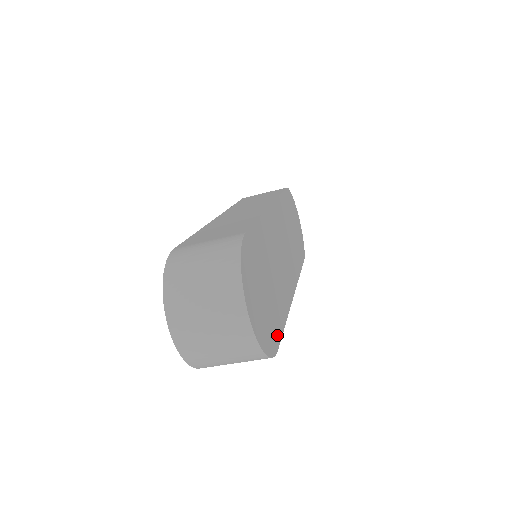
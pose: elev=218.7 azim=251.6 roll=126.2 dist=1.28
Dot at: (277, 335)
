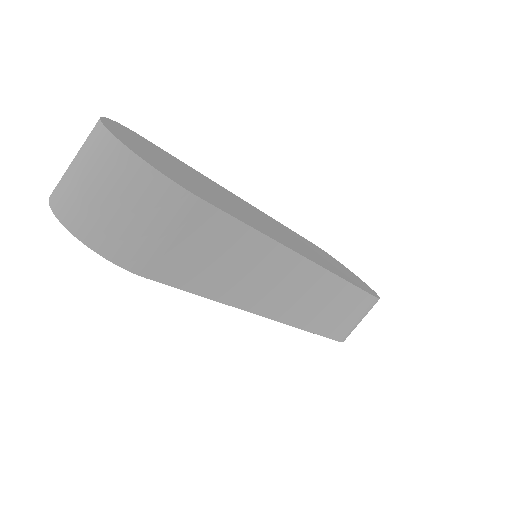
Dot at: (208, 200)
